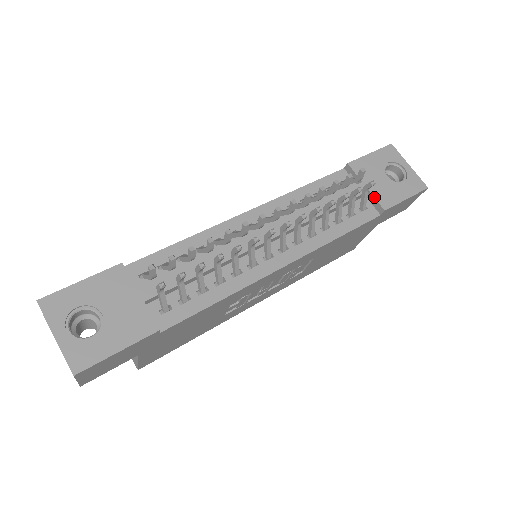
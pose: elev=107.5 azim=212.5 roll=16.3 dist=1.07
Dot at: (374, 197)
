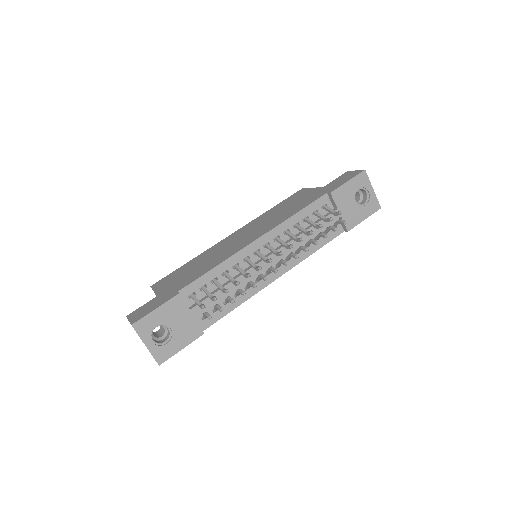
Dot at: occluded
